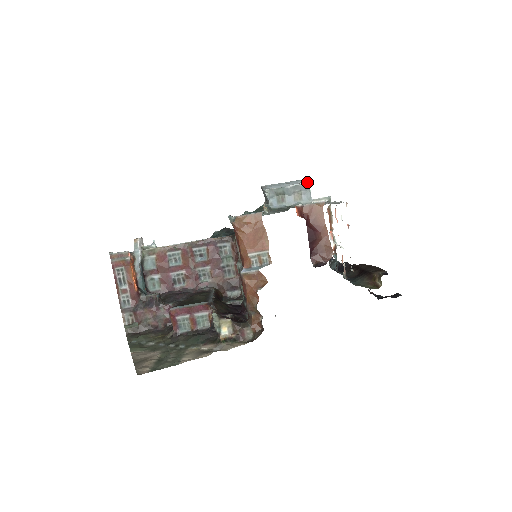
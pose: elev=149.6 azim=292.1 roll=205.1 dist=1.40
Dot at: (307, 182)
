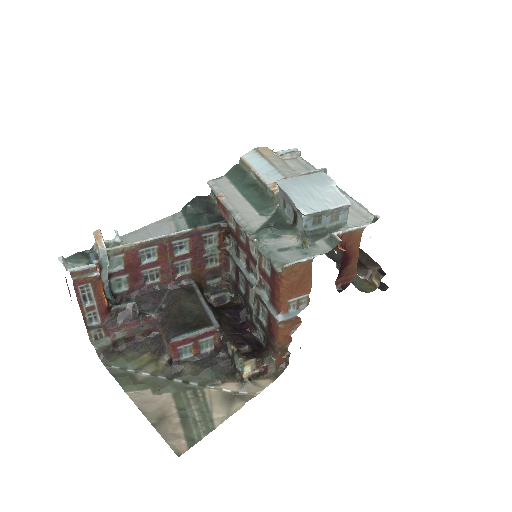
Dot at: (348, 201)
